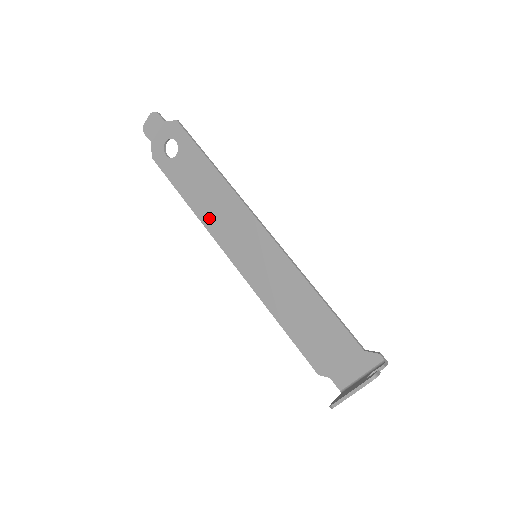
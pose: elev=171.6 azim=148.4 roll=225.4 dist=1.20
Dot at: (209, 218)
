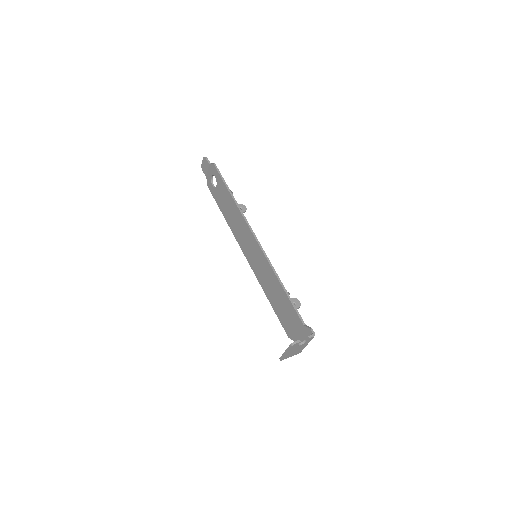
Dot at: (234, 229)
